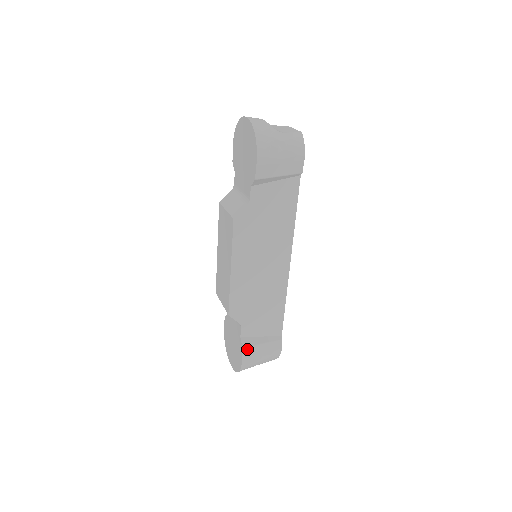
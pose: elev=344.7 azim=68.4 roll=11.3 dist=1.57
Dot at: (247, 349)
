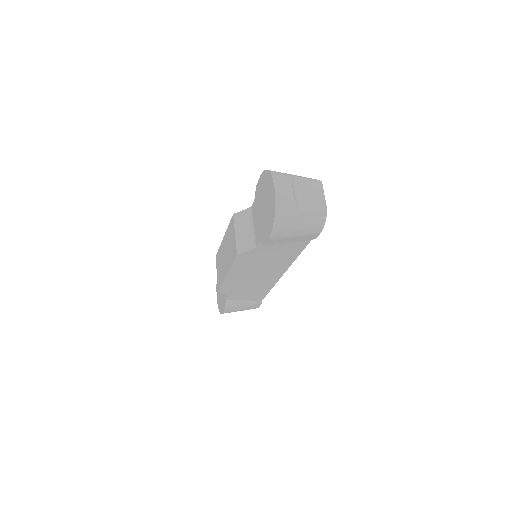
Dot at: (229, 308)
